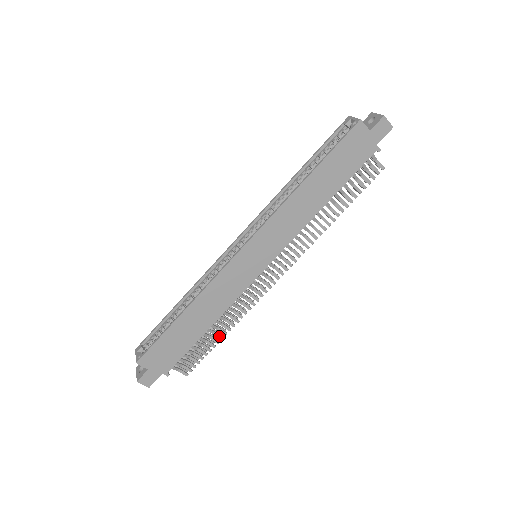
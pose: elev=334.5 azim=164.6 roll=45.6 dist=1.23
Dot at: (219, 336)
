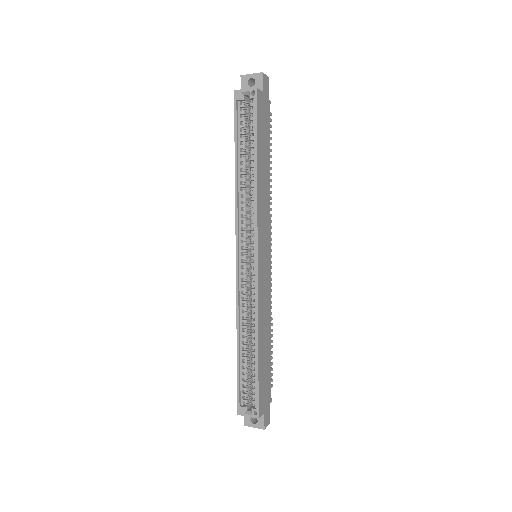
Dot at: occluded
